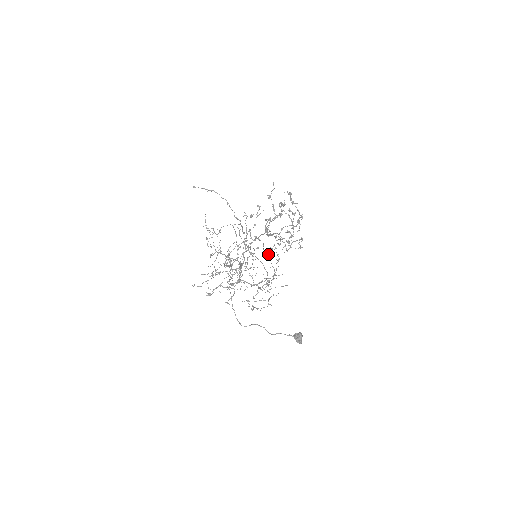
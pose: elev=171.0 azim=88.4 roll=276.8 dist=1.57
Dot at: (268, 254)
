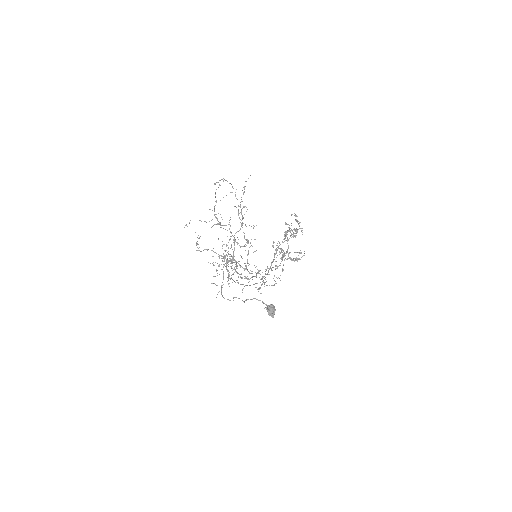
Dot at: (274, 275)
